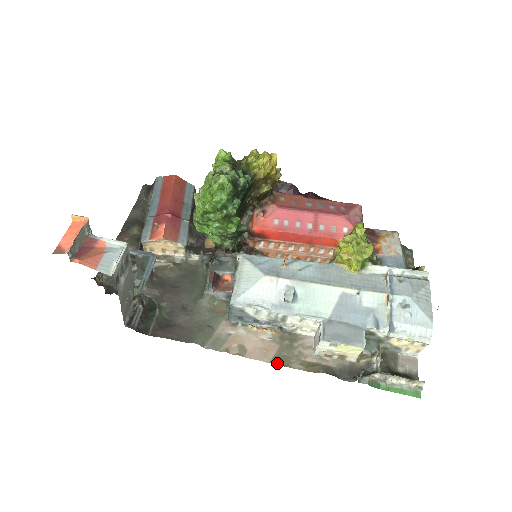
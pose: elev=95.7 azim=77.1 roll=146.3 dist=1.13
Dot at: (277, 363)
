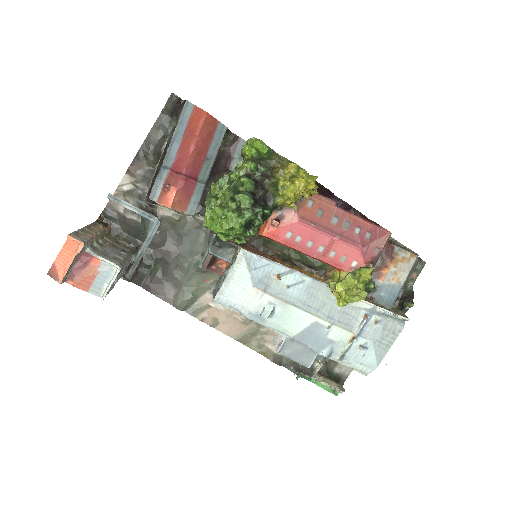
Dot at: (239, 341)
